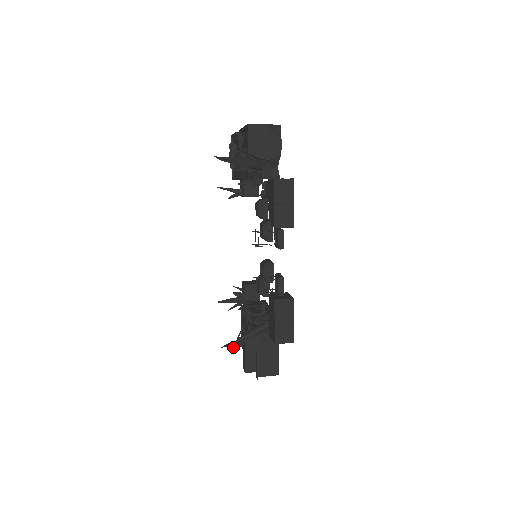
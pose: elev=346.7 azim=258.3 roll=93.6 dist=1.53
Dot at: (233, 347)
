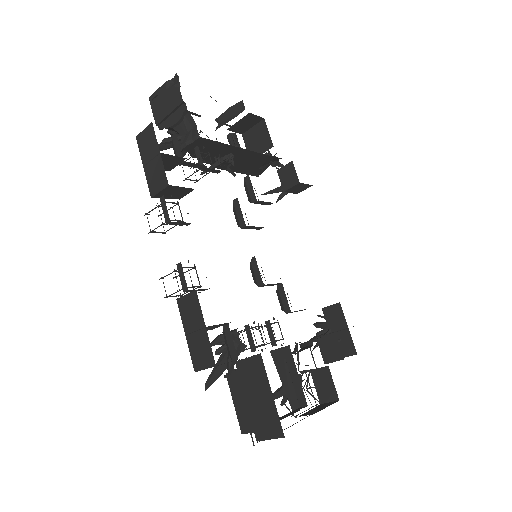
Dot at: occluded
